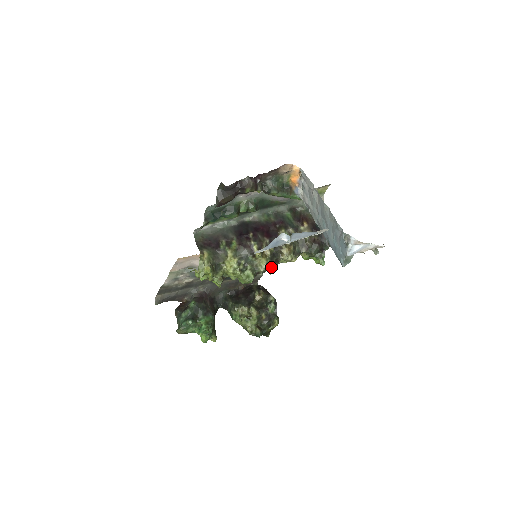
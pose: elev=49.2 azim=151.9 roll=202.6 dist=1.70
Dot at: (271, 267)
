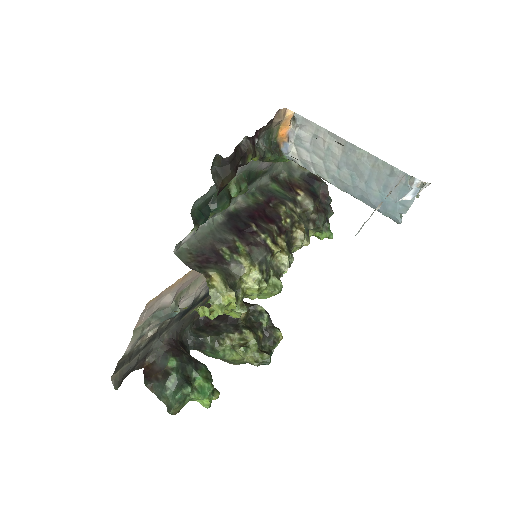
Dot at: (292, 262)
